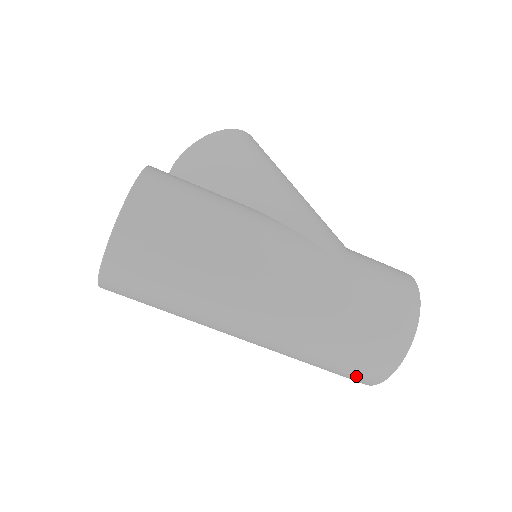
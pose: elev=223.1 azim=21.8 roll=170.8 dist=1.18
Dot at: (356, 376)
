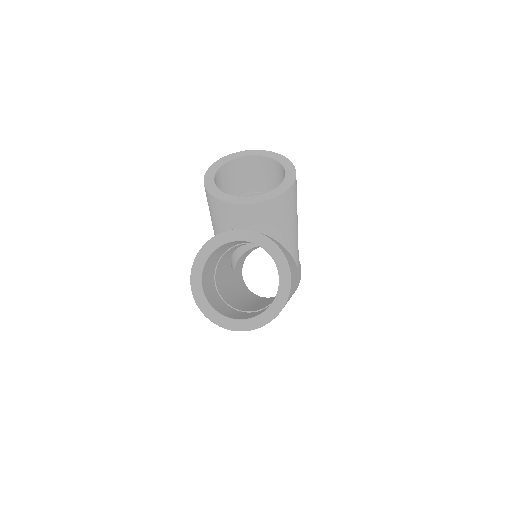
Dot at: occluded
